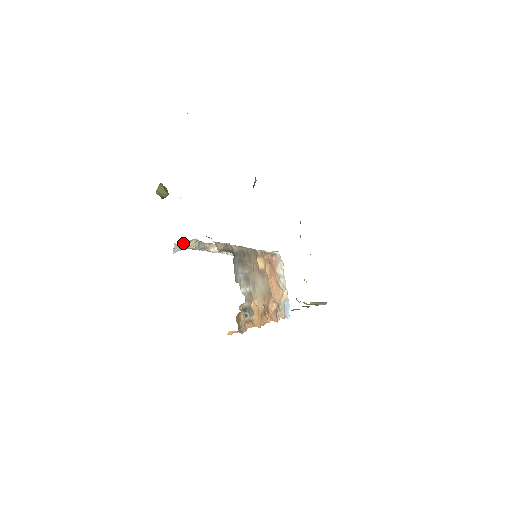
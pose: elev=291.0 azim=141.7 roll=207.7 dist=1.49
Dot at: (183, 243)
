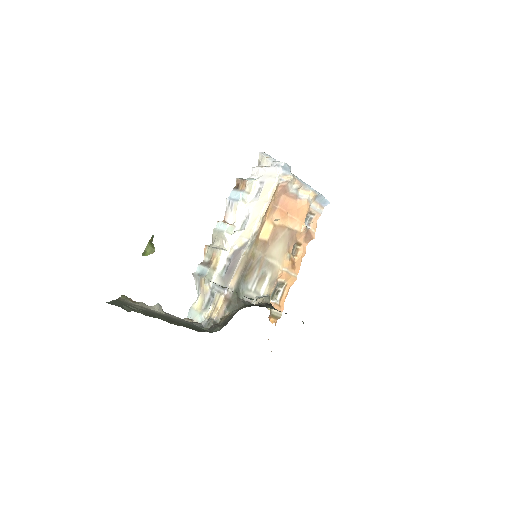
Dot at: (197, 277)
